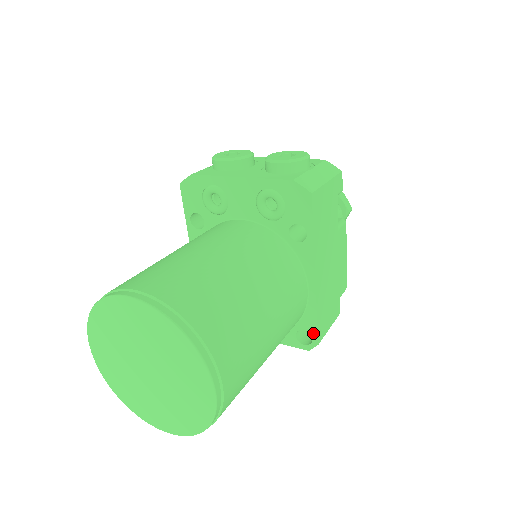
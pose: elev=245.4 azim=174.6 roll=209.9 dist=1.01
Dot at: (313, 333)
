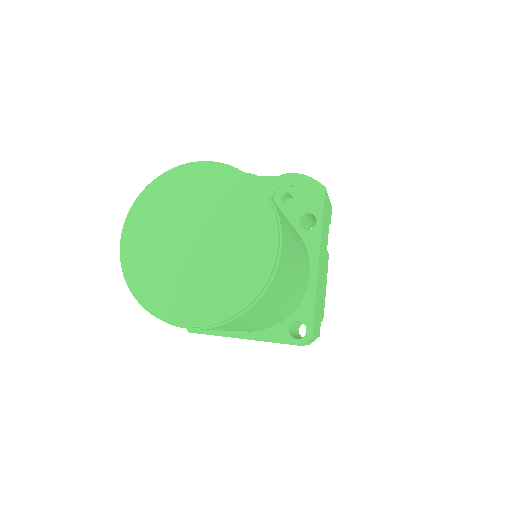
Dot at: (308, 323)
